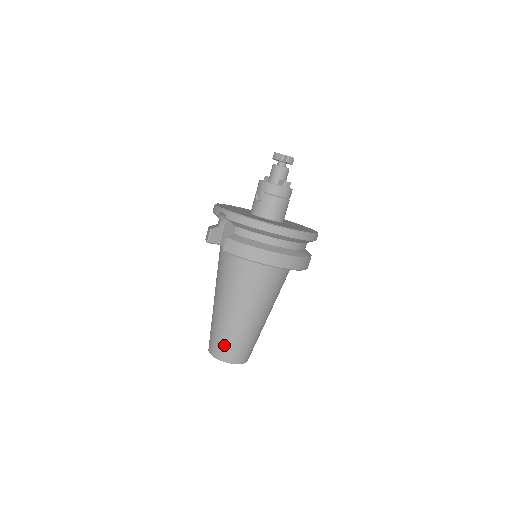
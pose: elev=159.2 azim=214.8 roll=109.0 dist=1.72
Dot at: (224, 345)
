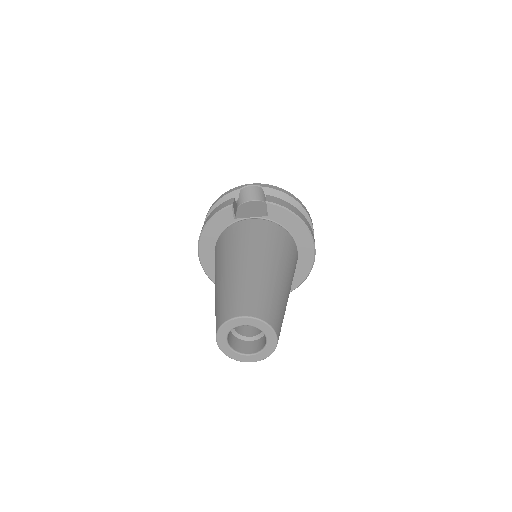
Dot at: (265, 301)
